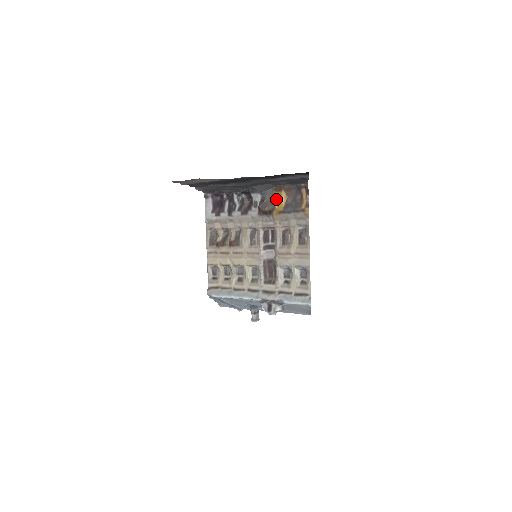
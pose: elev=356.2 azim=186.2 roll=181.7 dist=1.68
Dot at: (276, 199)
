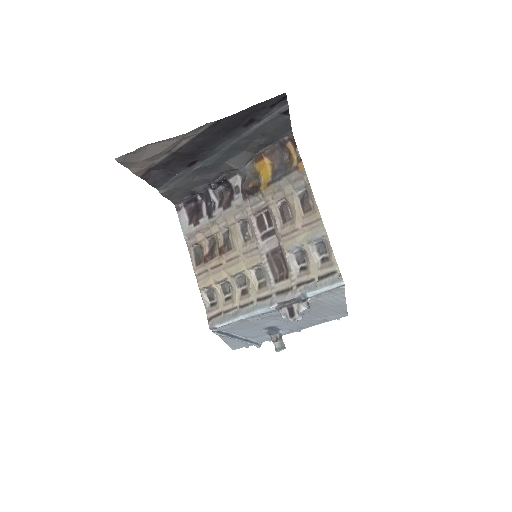
Dot at: (259, 171)
